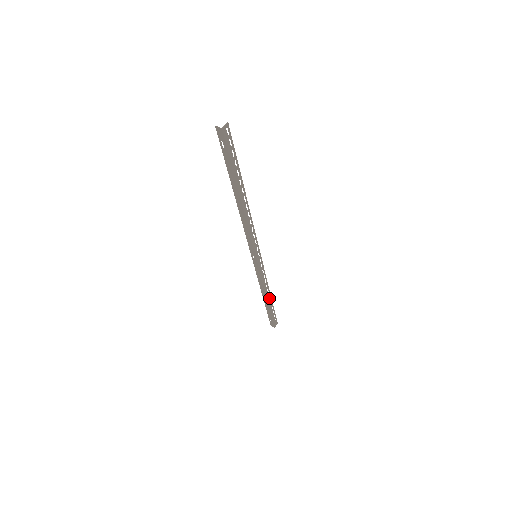
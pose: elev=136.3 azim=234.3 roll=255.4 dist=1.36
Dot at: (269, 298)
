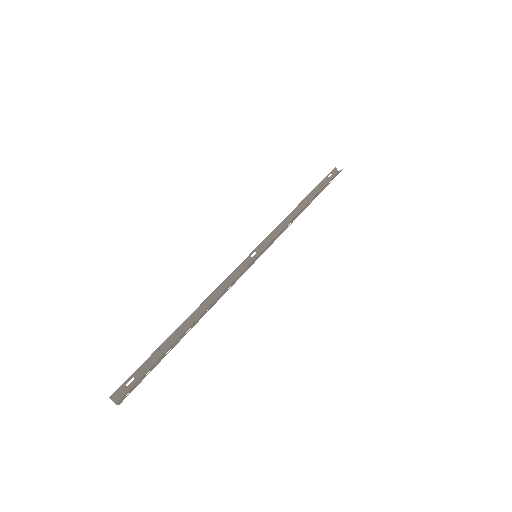
Dot at: (308, 204)
